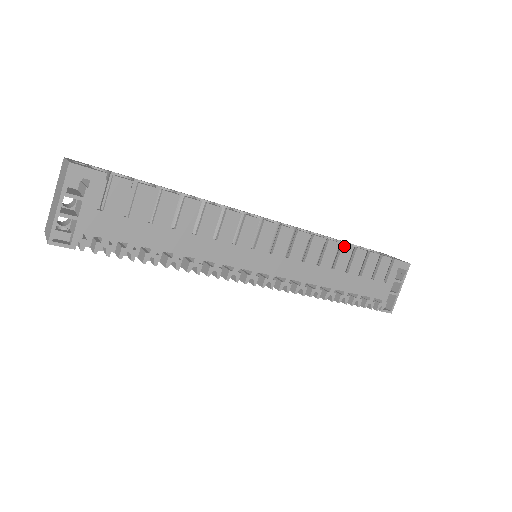
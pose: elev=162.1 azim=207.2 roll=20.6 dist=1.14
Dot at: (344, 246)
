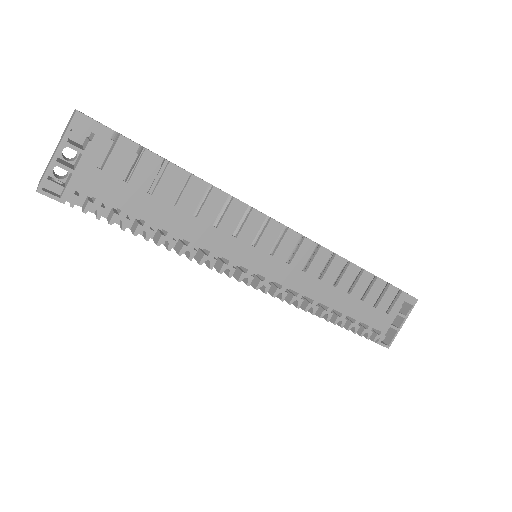
Dot at: (351, 265)
